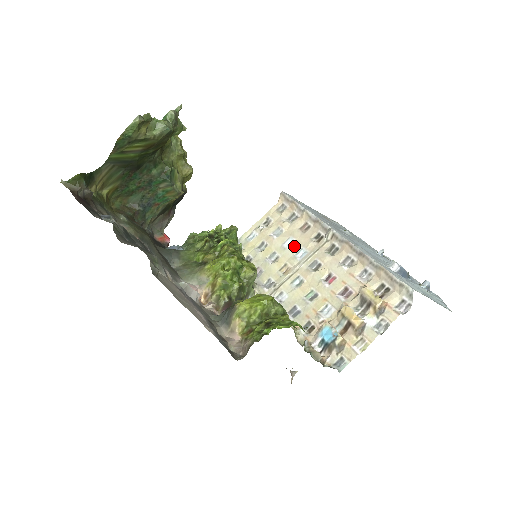
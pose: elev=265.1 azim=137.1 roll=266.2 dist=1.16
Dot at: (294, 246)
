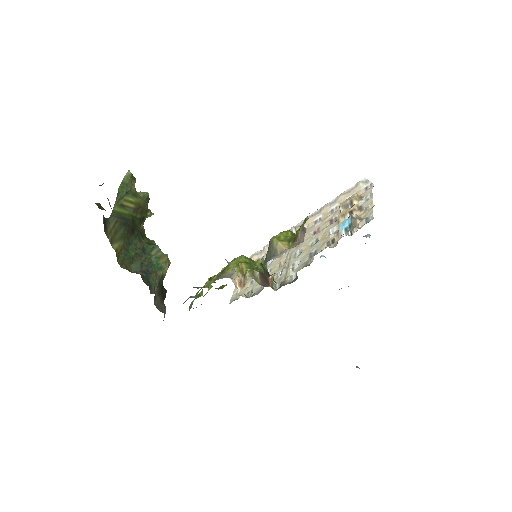
Dot at: occluded
